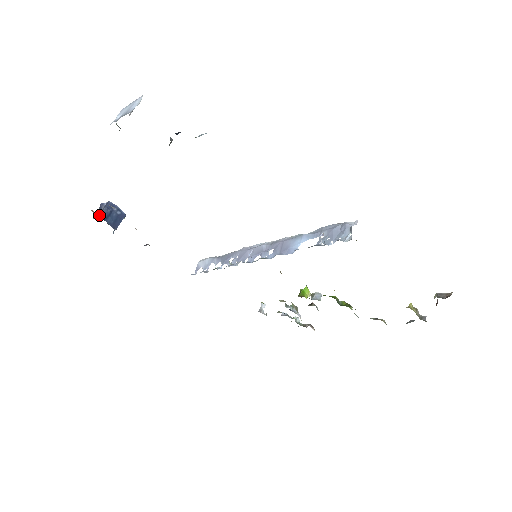
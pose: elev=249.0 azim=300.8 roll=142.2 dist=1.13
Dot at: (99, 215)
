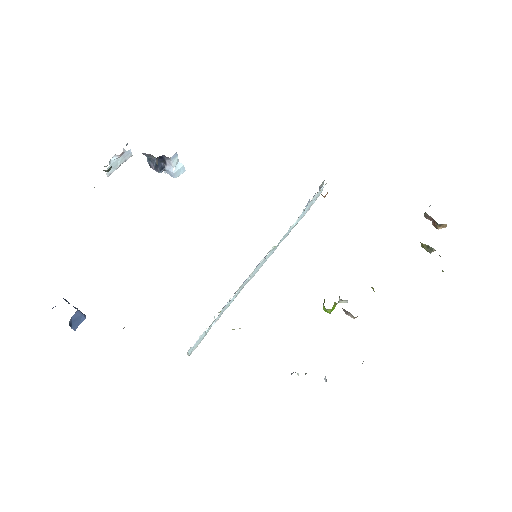
Dot at: occluded
